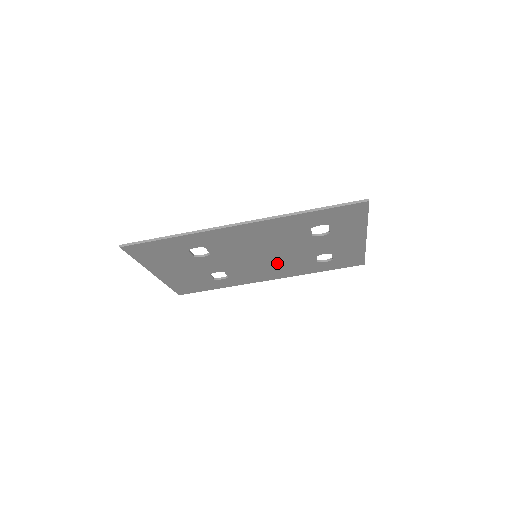
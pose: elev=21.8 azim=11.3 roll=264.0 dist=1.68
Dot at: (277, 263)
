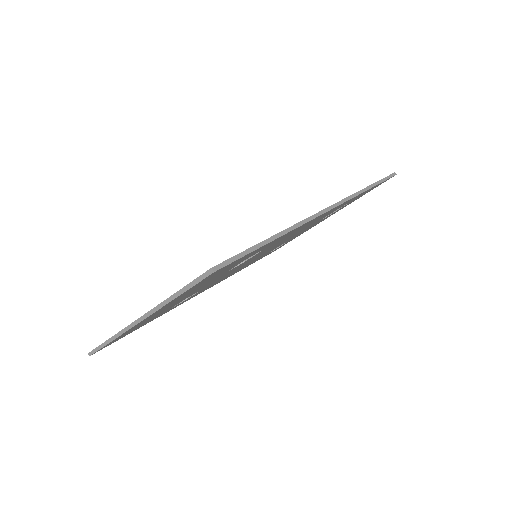
Dot at: occluded
